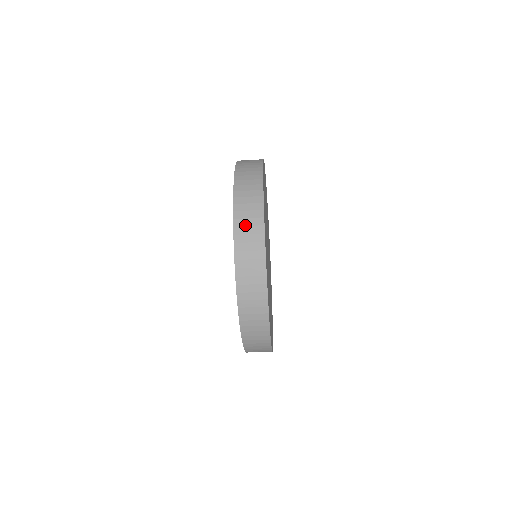
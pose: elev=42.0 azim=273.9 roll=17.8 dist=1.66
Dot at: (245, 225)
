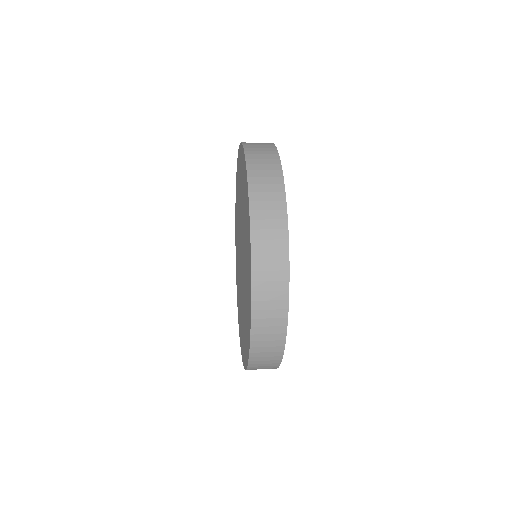
Dot at: occluded
